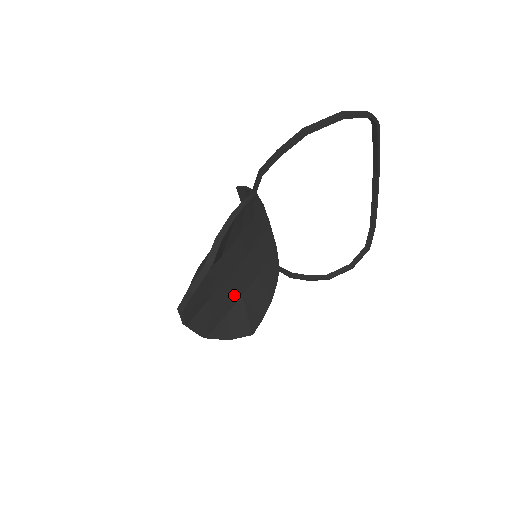
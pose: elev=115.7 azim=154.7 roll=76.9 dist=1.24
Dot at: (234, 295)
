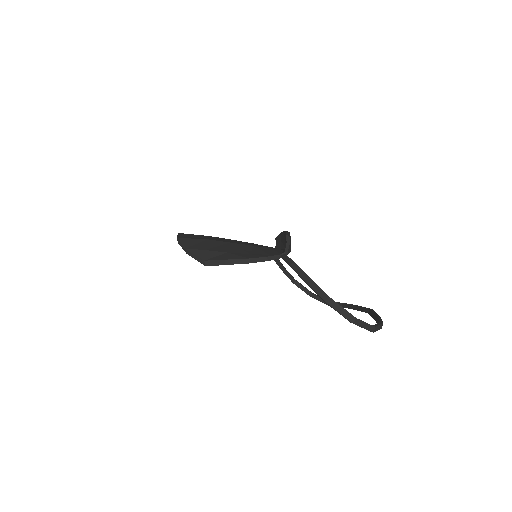
Dot at: occluded
